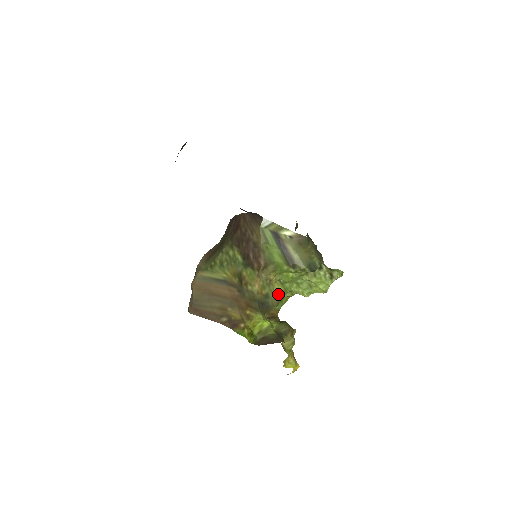
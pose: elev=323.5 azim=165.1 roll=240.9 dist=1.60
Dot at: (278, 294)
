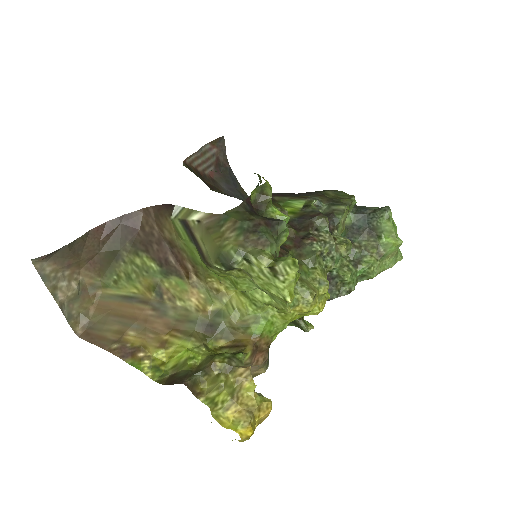
Dot at: (242, 310)
